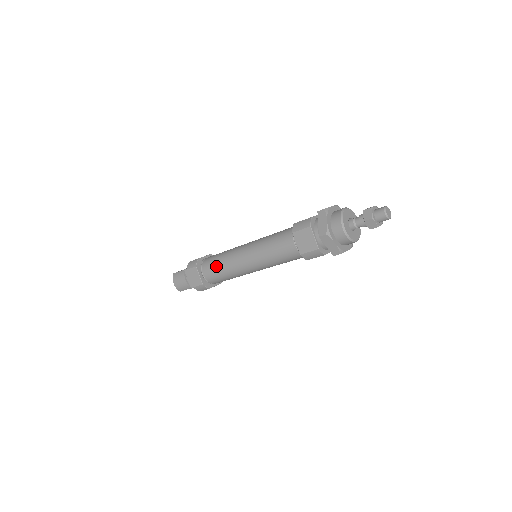
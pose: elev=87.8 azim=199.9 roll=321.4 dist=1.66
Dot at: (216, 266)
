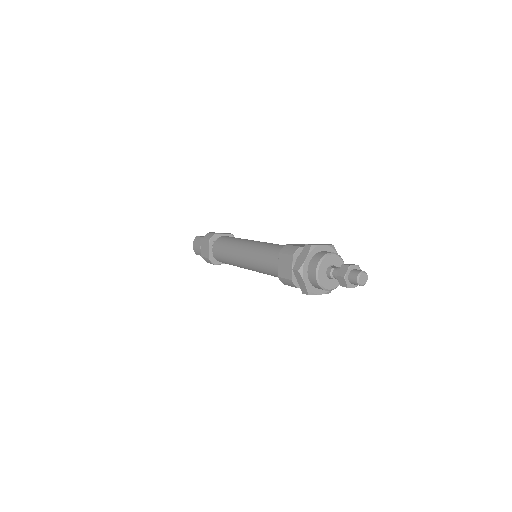
Dot at: (222, 248)
